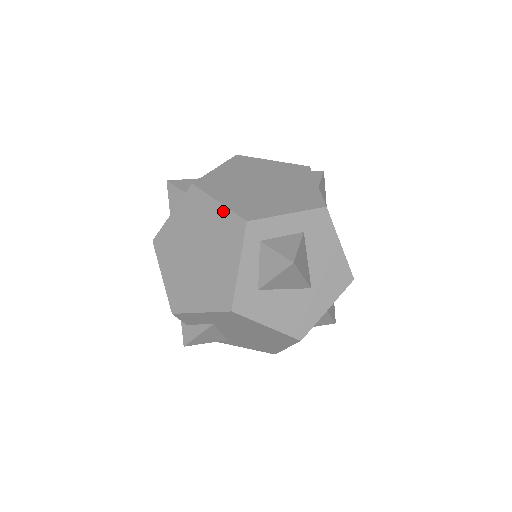
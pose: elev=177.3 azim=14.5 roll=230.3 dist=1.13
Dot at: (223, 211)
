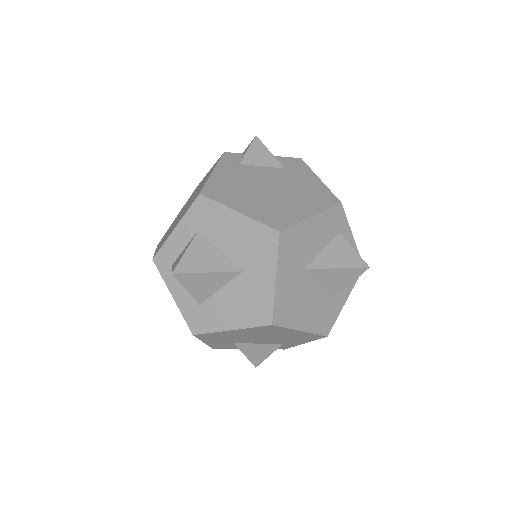
Dot at: occluded
